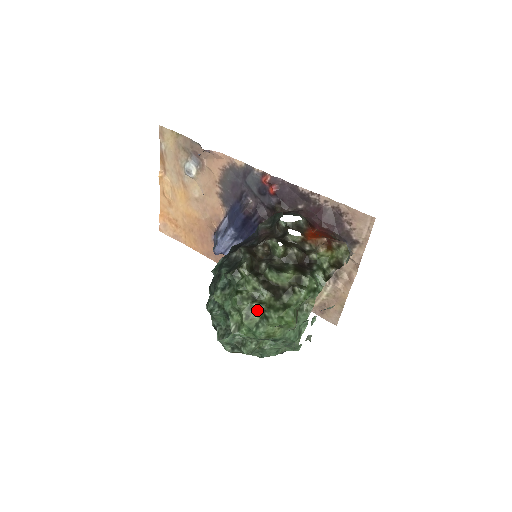
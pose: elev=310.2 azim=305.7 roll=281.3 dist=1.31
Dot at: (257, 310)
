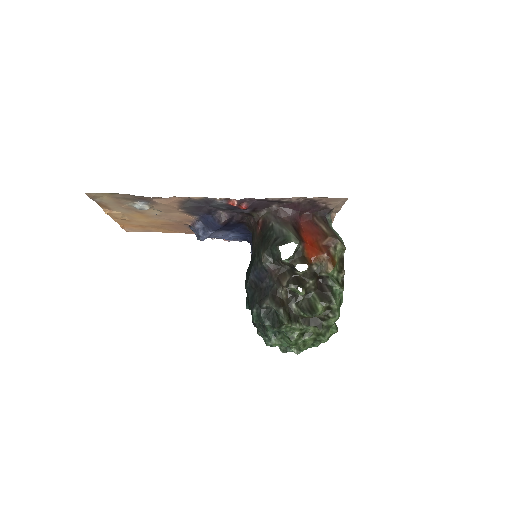
Dot at: (309, 340)
